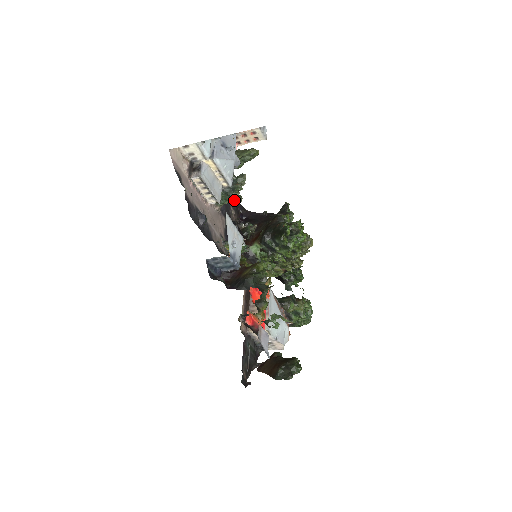
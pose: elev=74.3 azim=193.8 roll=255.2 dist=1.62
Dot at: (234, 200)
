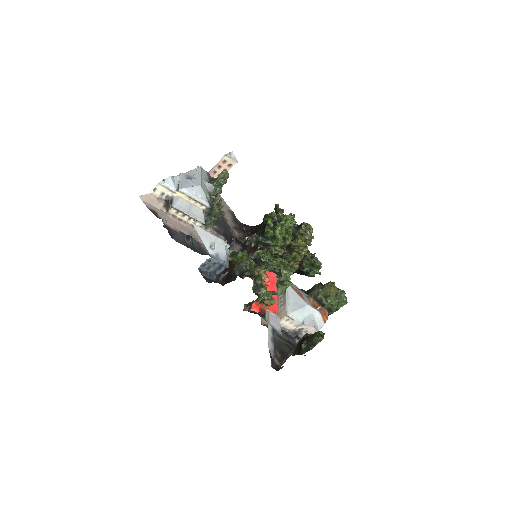
Dot at: (217, 217)
